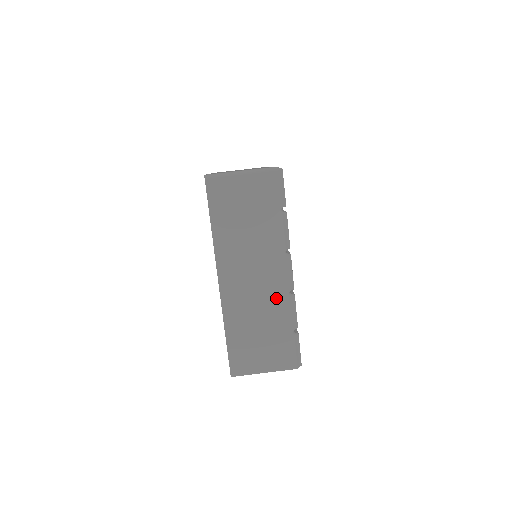
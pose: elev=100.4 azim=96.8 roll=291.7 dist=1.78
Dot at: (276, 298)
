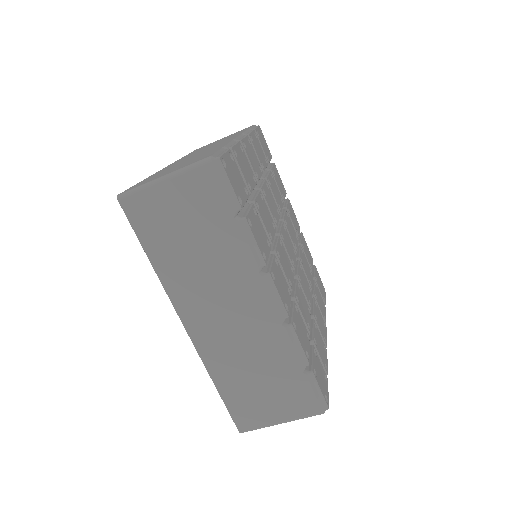
Dot at: occluded
